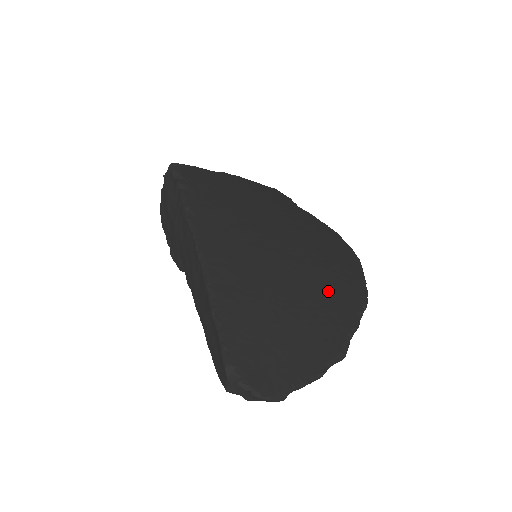
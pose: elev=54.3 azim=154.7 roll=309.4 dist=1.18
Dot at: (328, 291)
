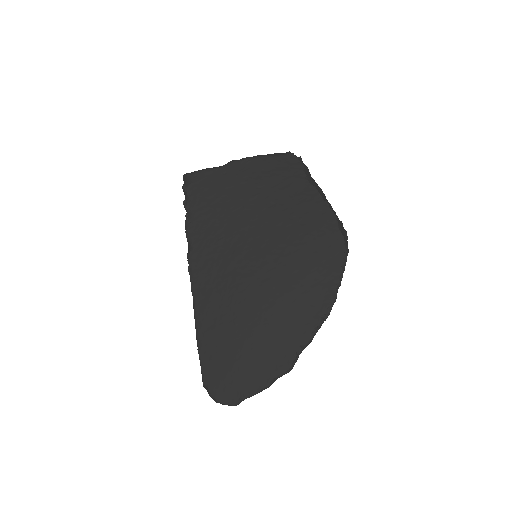
Dot at: (289, 312)
